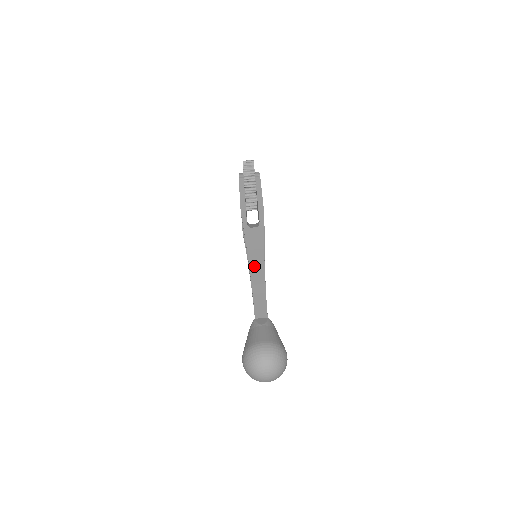
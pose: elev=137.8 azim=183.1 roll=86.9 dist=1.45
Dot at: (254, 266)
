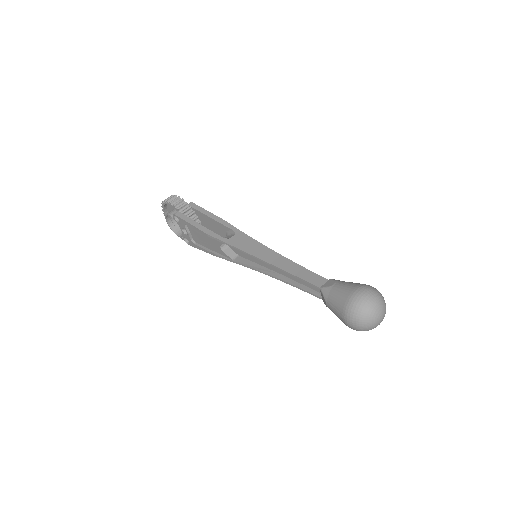
Dot at: (269, 258)
